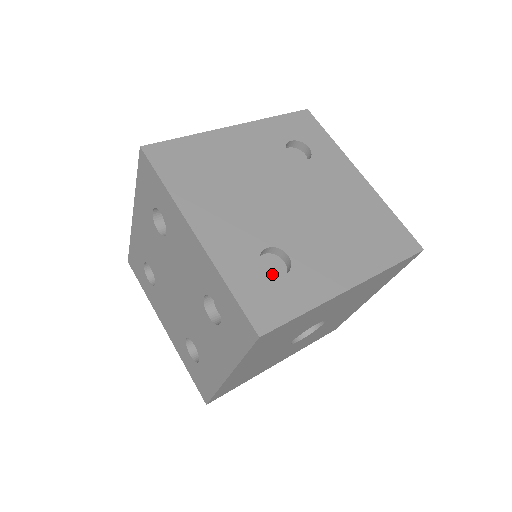
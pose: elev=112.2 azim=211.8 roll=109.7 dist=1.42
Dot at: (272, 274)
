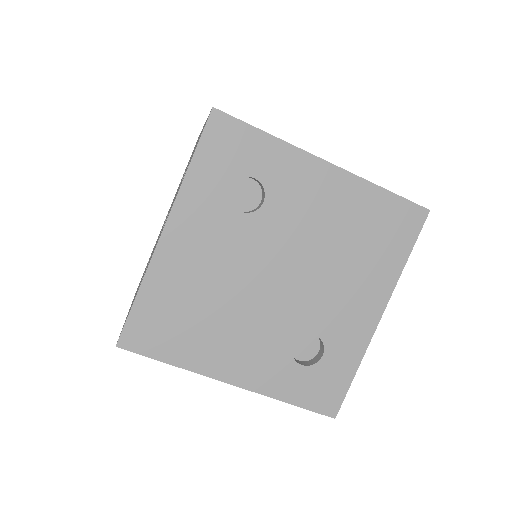
Dot at: (309, 352)
